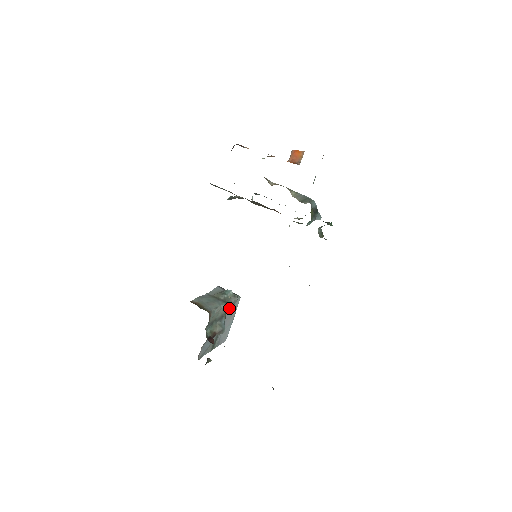
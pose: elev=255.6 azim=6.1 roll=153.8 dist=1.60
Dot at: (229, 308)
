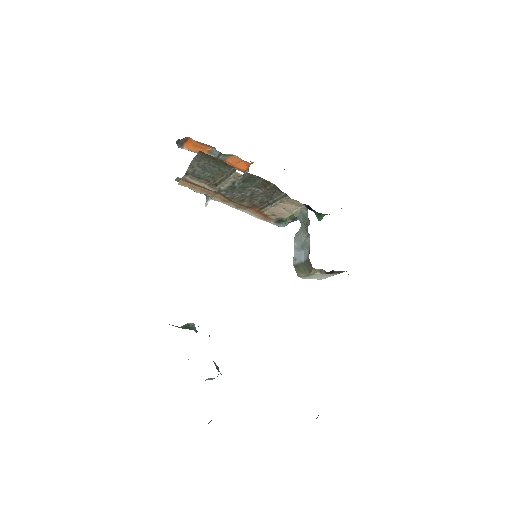
Dot at: occluded
